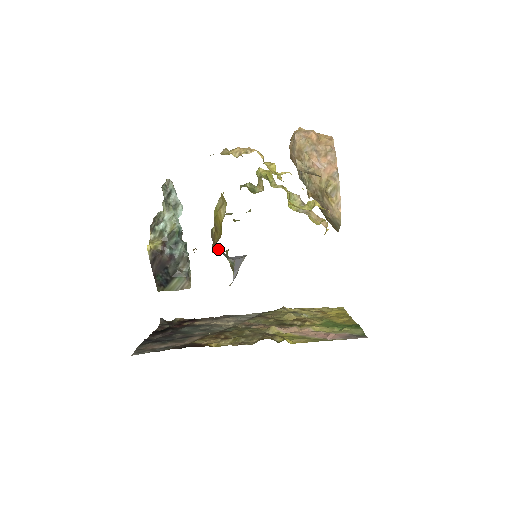
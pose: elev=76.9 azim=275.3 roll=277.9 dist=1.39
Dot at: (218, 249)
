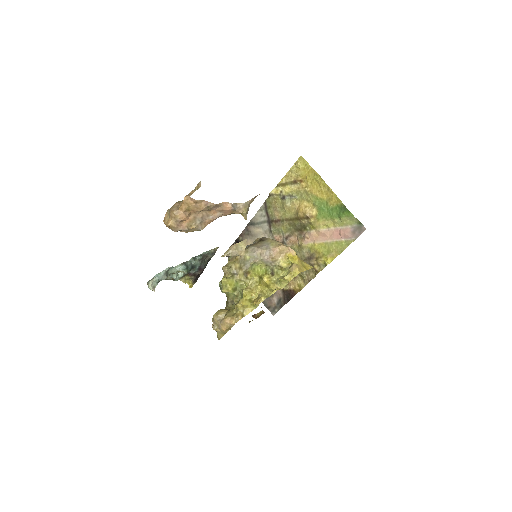
Dot at: occluded
